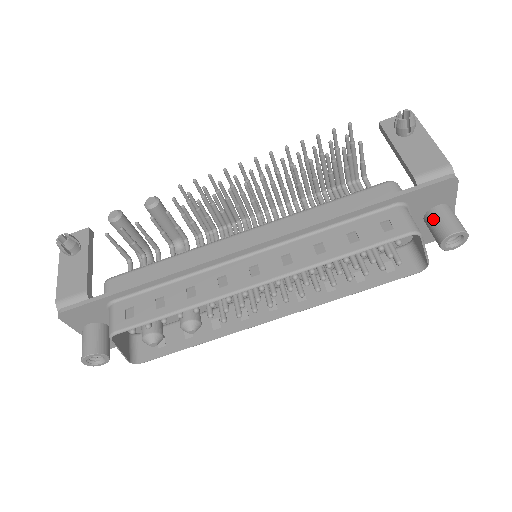
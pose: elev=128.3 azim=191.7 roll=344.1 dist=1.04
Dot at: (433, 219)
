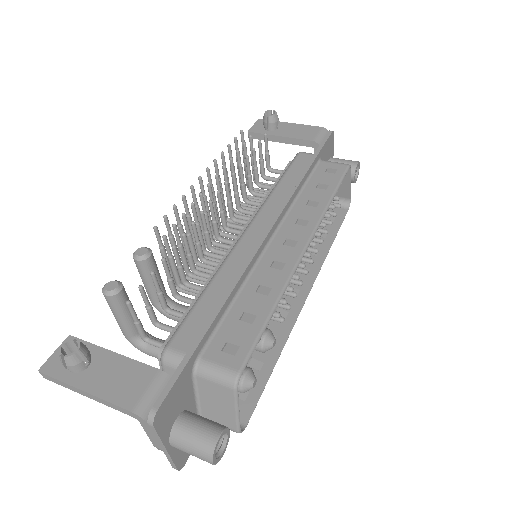
Dot at: occluded
